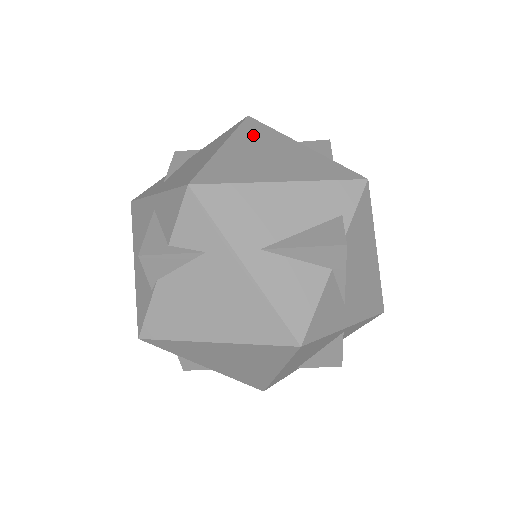
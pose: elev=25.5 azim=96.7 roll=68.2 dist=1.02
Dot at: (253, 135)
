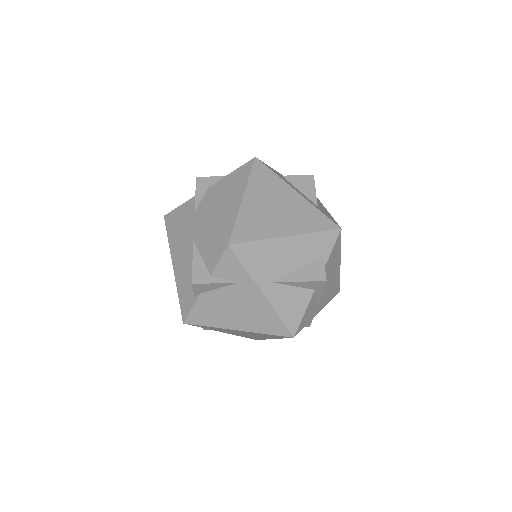
Dot at: (262, 183)
